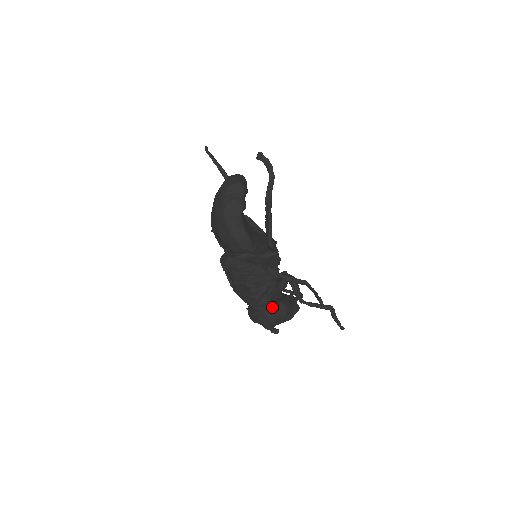
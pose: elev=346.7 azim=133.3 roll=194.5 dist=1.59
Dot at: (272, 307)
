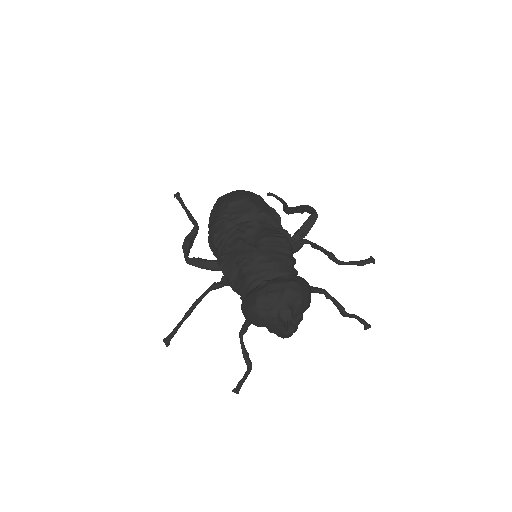
Dot at: occluded
